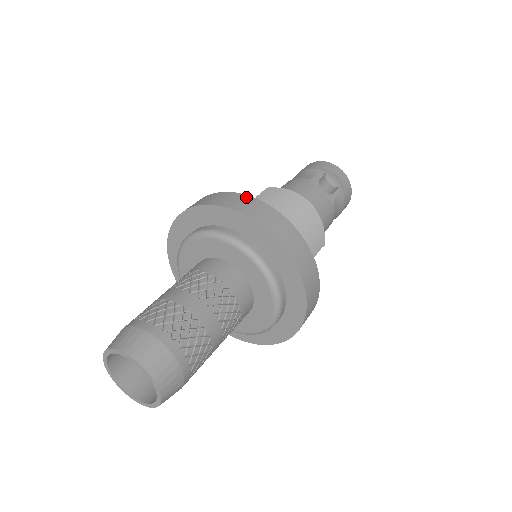
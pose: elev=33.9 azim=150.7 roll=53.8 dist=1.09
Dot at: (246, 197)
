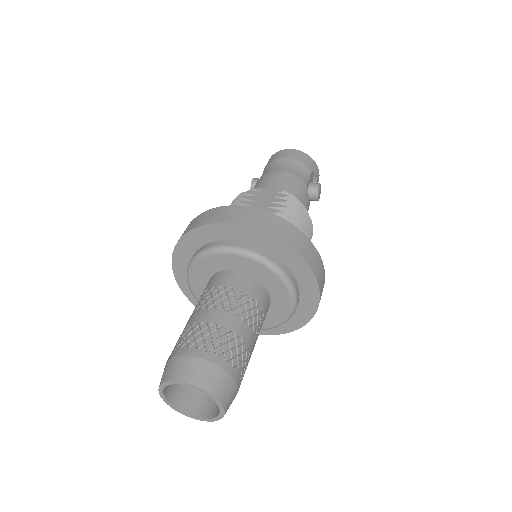
Dot at: (312, 246)
